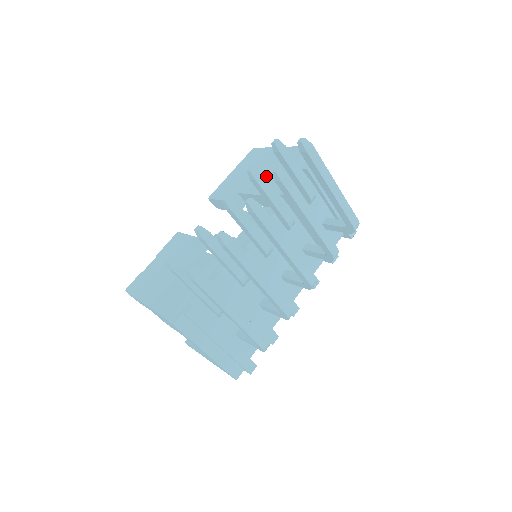
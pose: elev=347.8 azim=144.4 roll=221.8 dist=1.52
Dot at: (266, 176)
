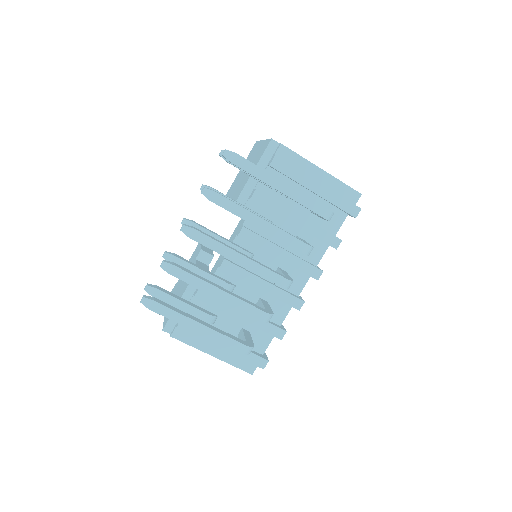
Dot at: (244, 178)
